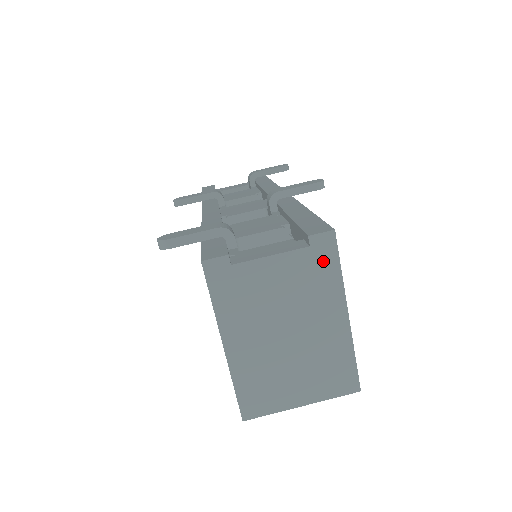
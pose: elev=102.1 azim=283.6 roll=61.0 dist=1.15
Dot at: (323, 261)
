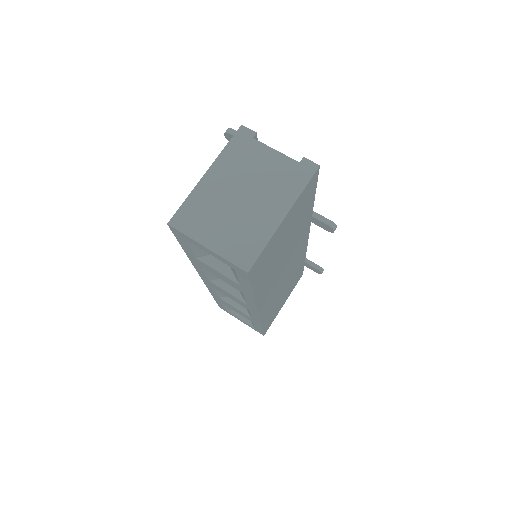
Dot at: (299, 175)
